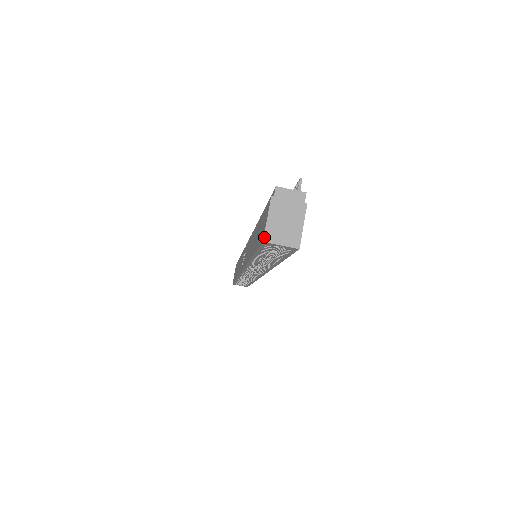
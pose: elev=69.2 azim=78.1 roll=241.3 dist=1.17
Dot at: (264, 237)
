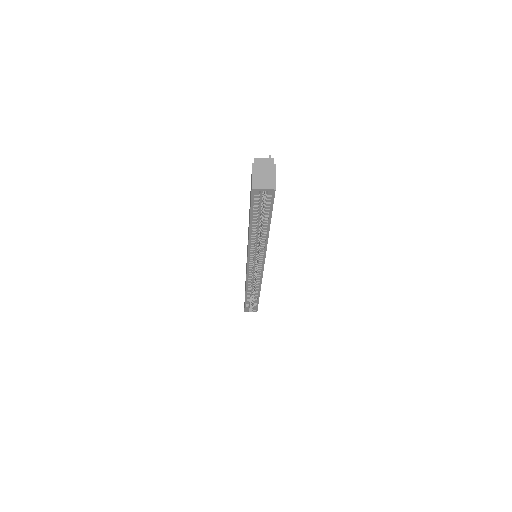
Dot at: (252, 186)
